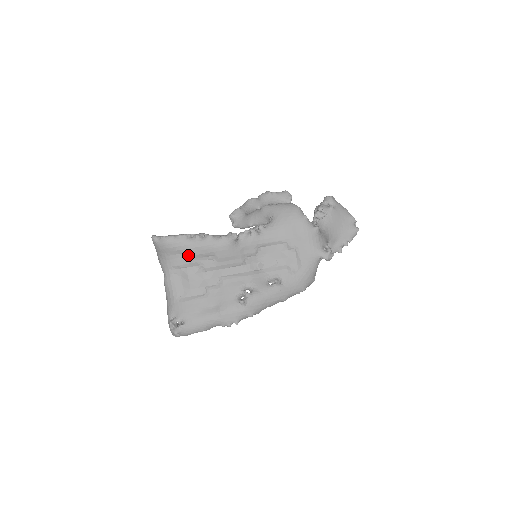
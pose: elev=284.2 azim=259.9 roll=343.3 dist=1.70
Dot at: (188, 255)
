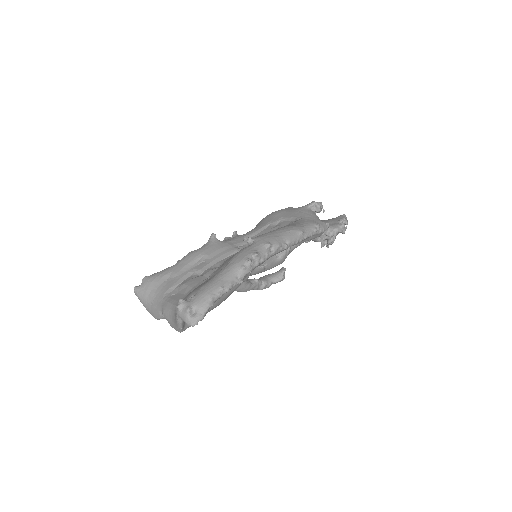
Dot at: (176, 273)
